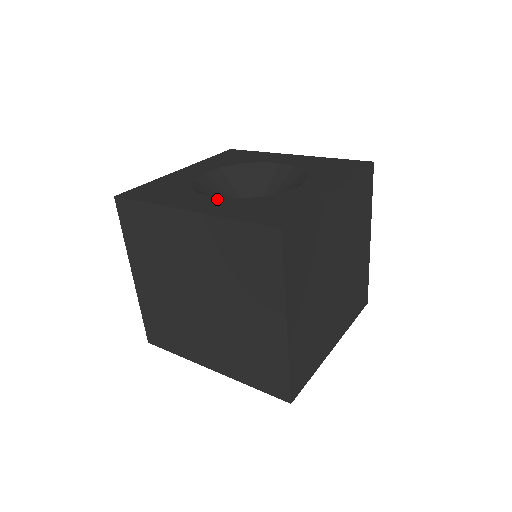
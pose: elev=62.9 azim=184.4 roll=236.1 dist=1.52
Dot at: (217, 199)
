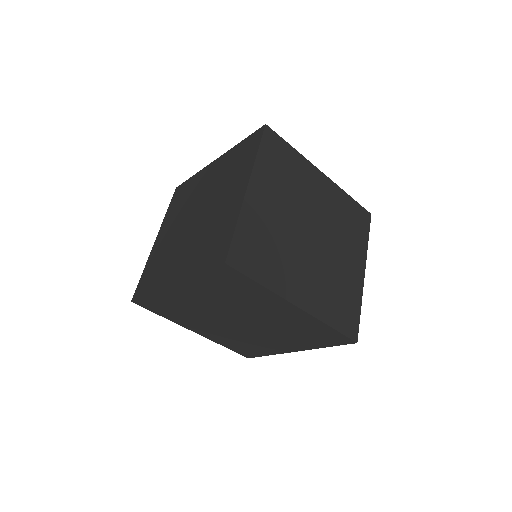
Dot at: occluded
